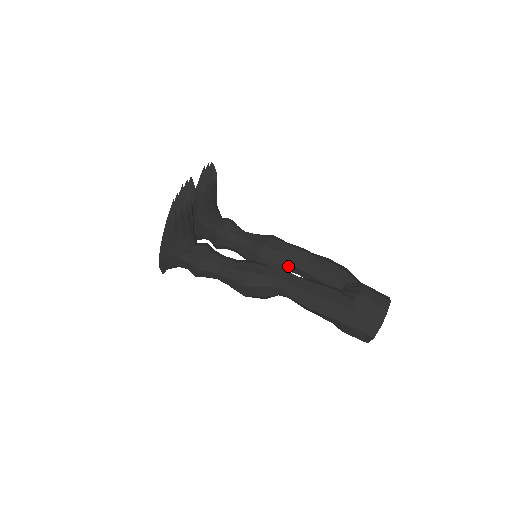
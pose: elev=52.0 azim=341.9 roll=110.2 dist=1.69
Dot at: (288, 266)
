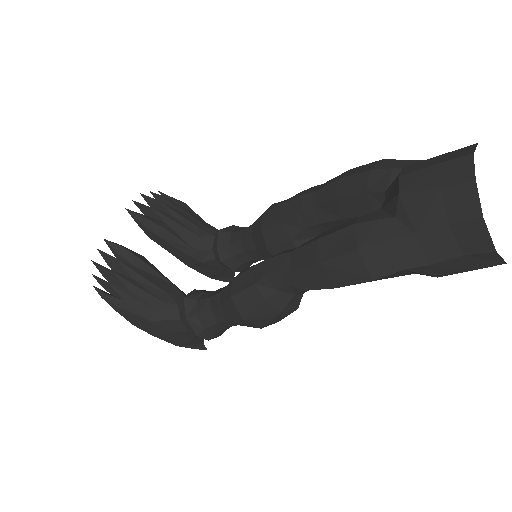
Dot at: (307, 232)
